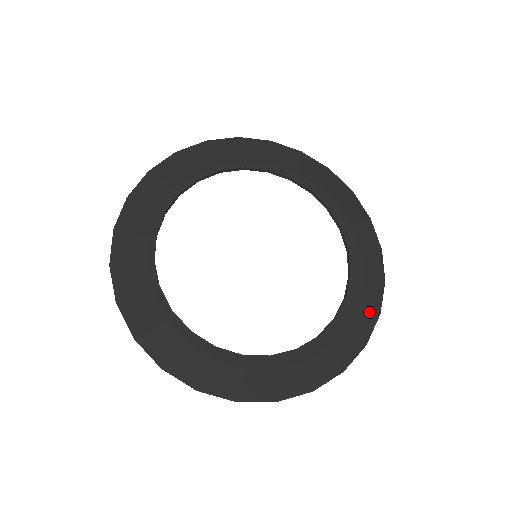
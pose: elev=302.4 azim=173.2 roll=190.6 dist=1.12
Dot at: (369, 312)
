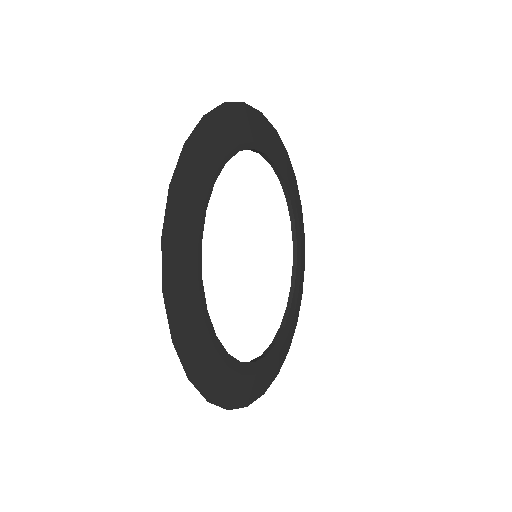
Dot at: (300, 296)
